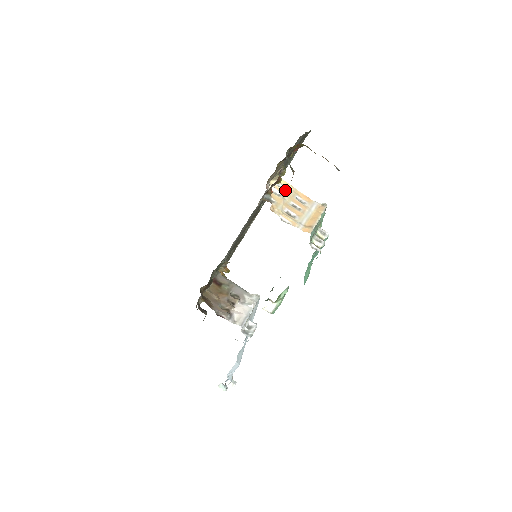
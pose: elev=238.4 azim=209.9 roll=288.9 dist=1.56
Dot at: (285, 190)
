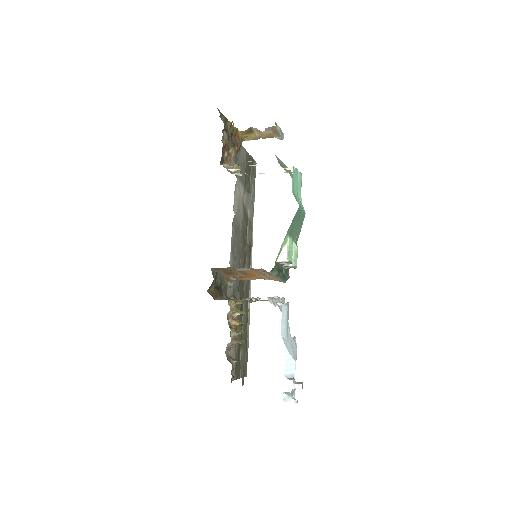
Dot at: occluded
